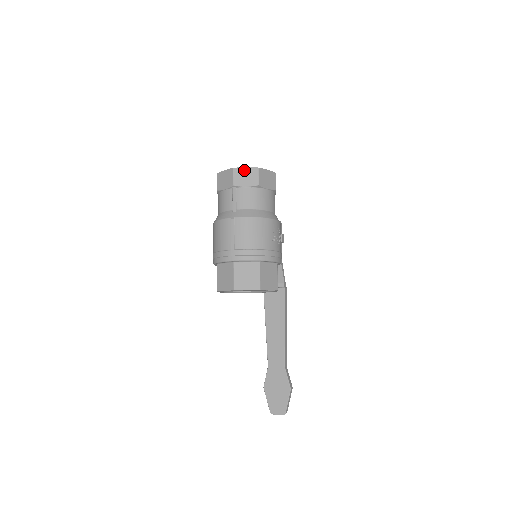
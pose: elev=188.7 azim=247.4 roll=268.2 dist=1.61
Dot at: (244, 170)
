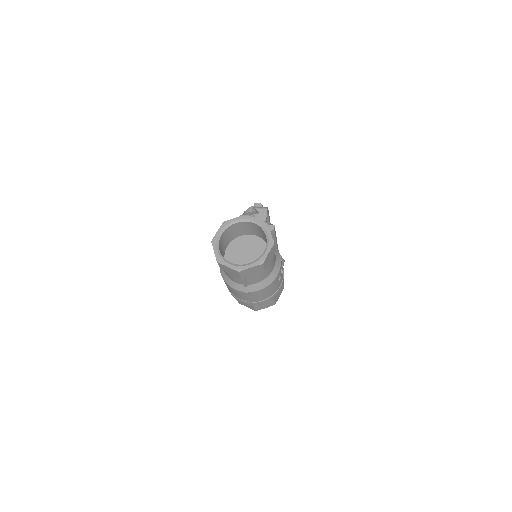
Dot at: (249, 270)
